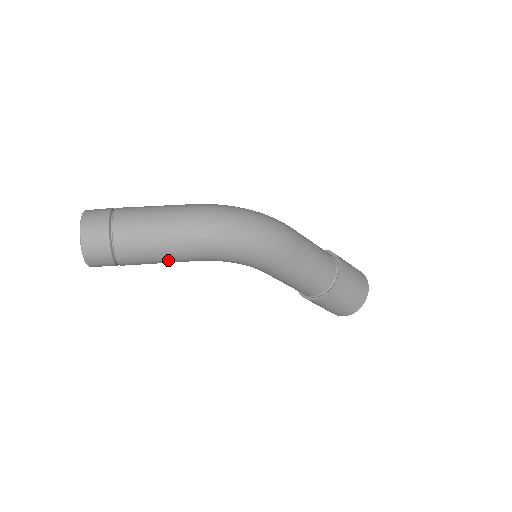
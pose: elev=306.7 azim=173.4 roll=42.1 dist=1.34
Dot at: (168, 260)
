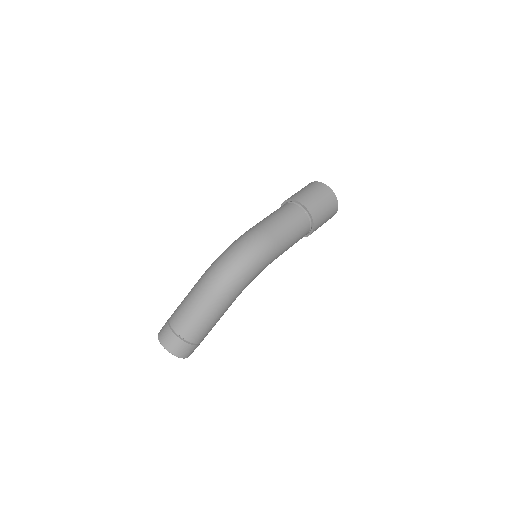
Dot at: occluded
